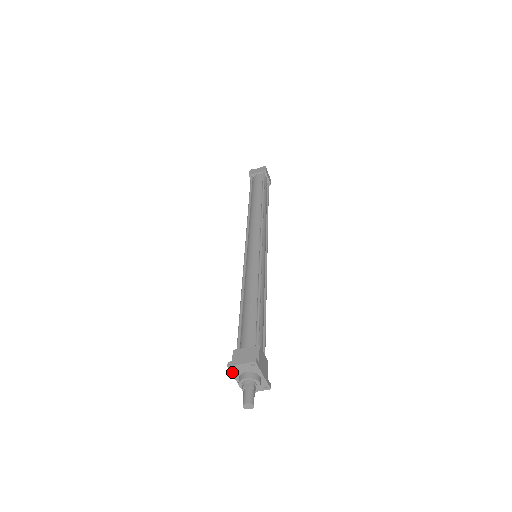
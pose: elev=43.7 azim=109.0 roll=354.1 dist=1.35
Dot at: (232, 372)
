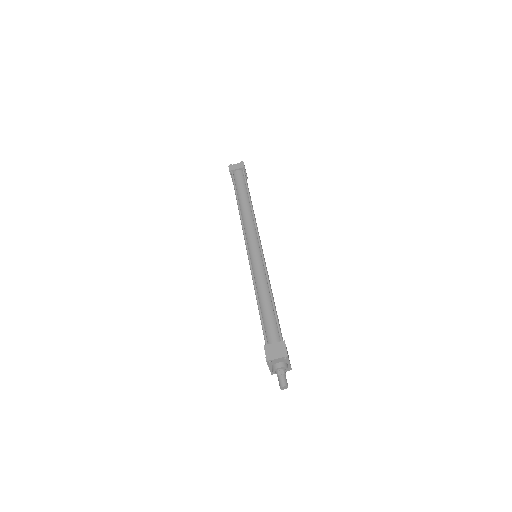
Dot at: (268, 364)
